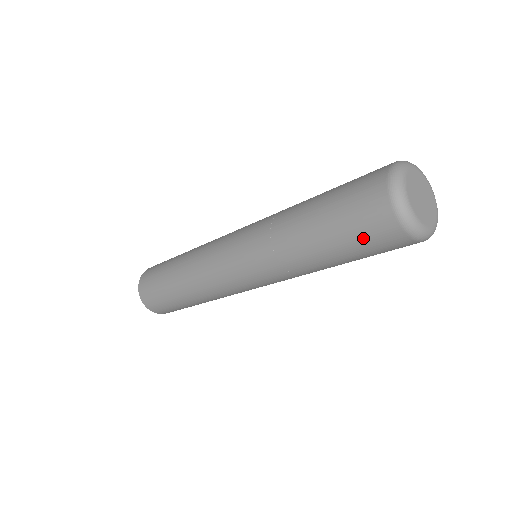
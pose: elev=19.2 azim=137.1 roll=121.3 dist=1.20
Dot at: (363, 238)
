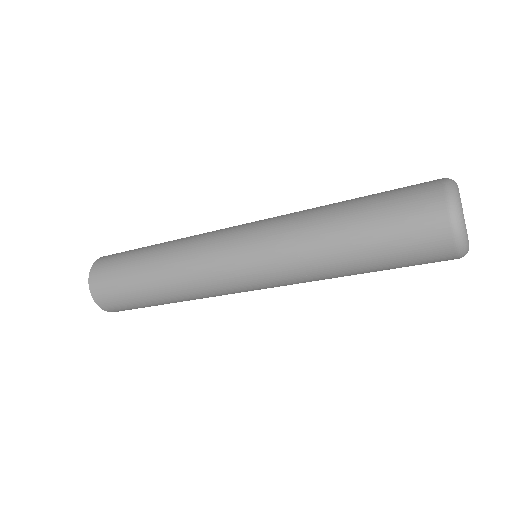
Dot at: (402, 215)
